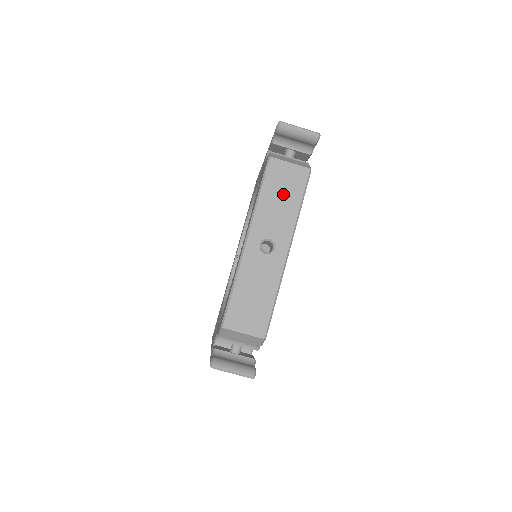
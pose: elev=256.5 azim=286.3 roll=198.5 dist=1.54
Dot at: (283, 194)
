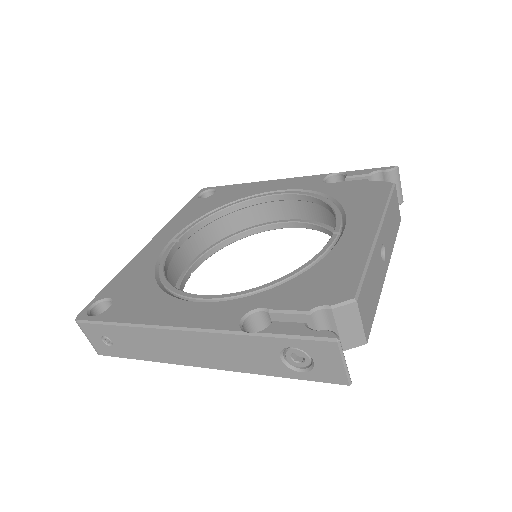
Dot at: (393, 221)
